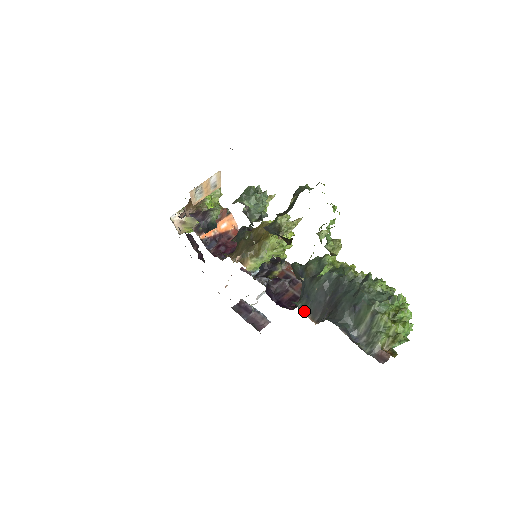
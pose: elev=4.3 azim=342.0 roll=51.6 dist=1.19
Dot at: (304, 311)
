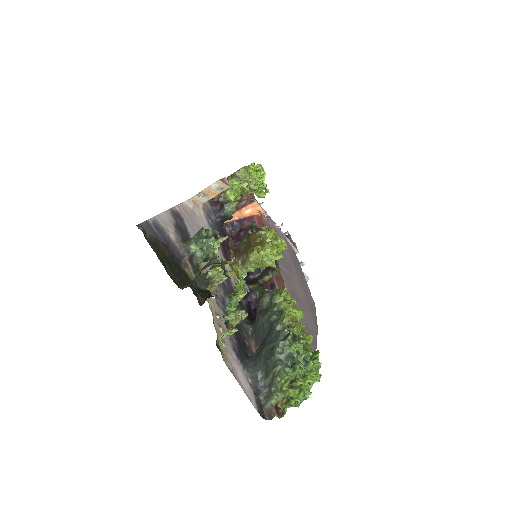
Dot at: (251, 337)
